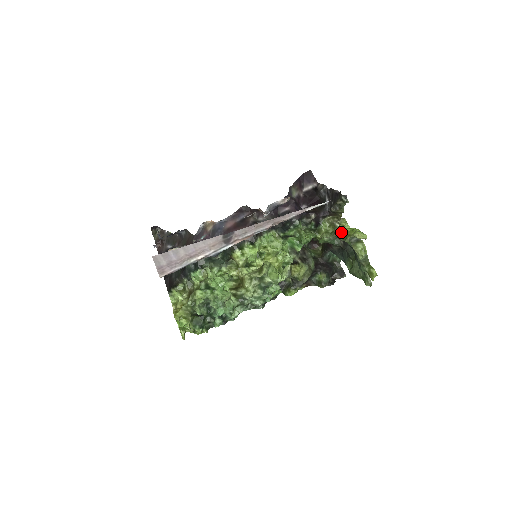
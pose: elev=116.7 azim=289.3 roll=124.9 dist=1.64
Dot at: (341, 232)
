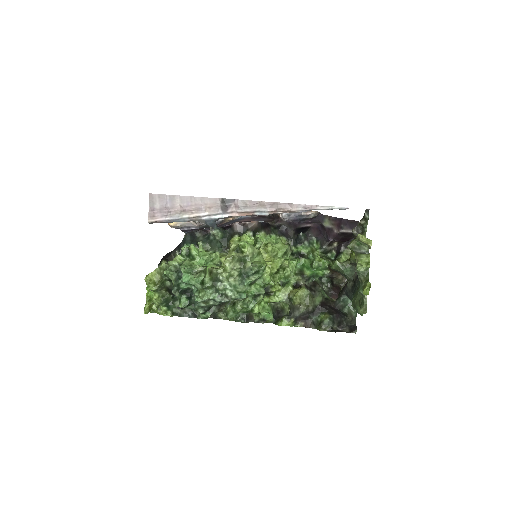
Dot at: occluded
